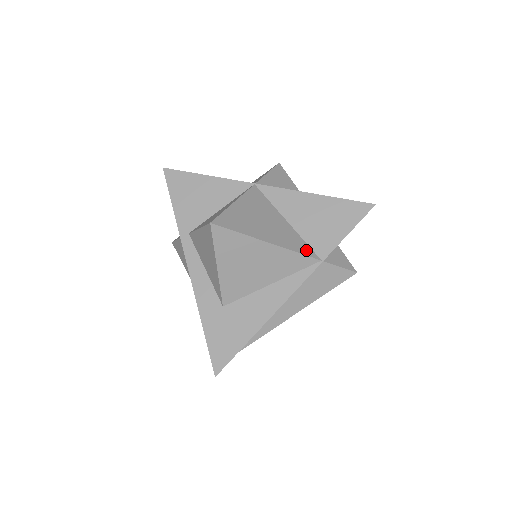
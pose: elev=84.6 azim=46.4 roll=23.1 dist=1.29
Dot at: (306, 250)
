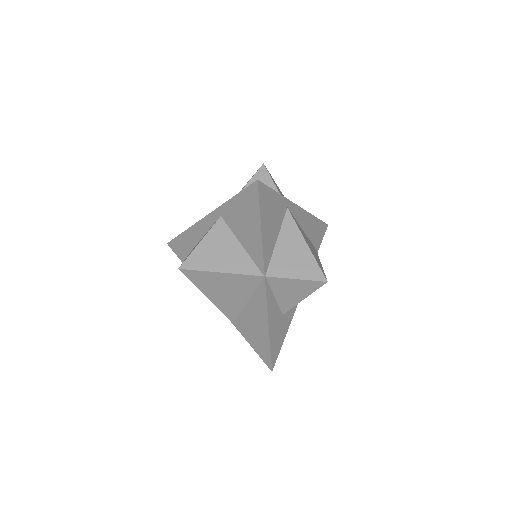
Dot at: (231, 315)
